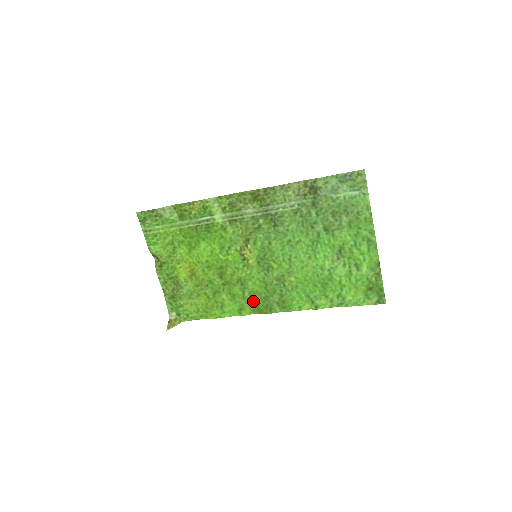
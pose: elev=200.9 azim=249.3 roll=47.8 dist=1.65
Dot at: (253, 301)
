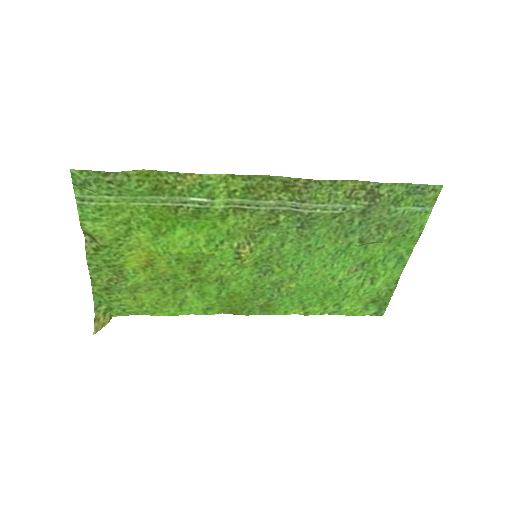
Dot at: (229, 302)
